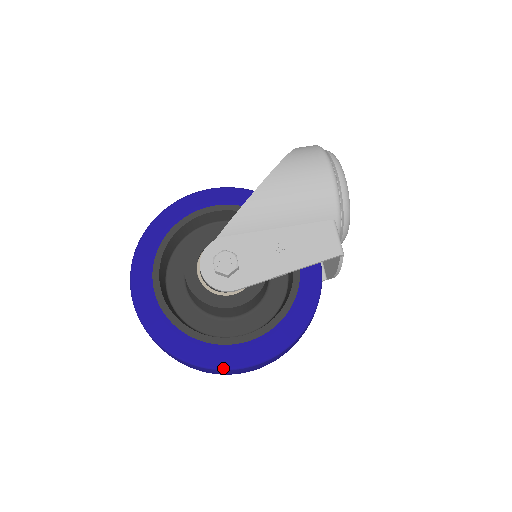
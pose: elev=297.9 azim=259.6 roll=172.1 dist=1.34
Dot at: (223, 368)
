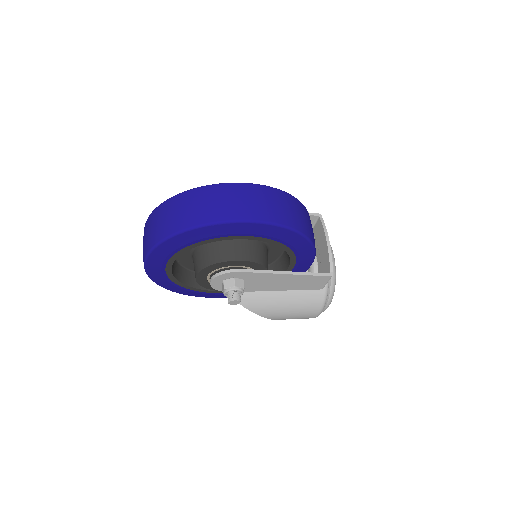
Dot at: (221, 184)
